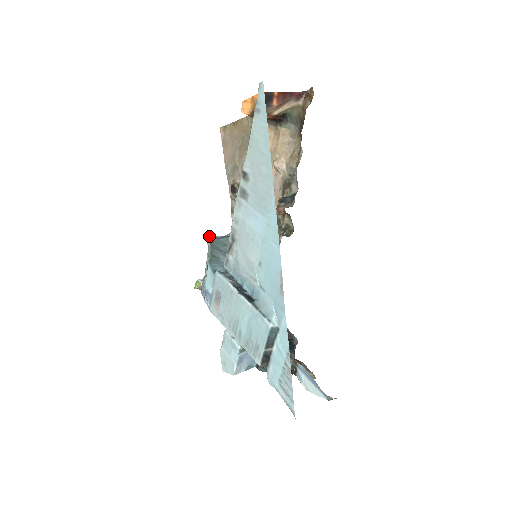
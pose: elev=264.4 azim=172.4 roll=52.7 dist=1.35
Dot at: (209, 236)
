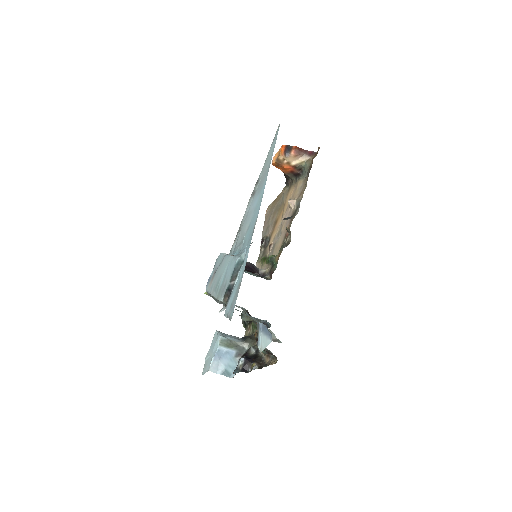
Dot at: occluded
